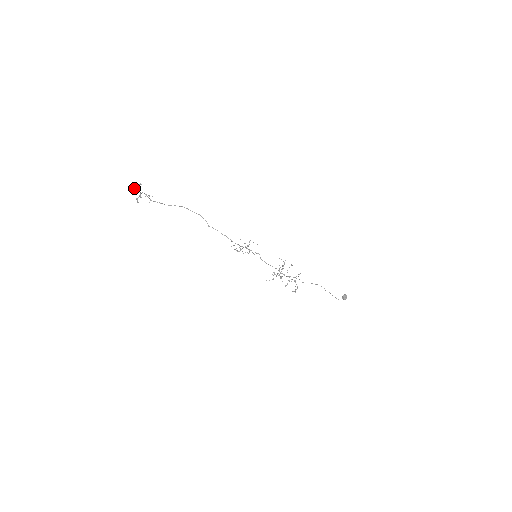
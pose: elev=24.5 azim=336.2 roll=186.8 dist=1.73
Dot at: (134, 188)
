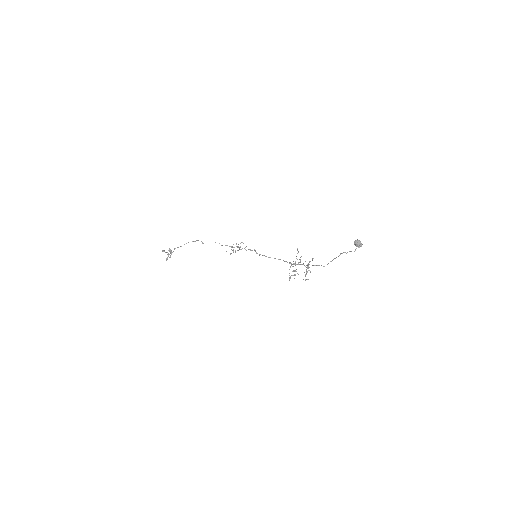
Dot at: (162, 250)
